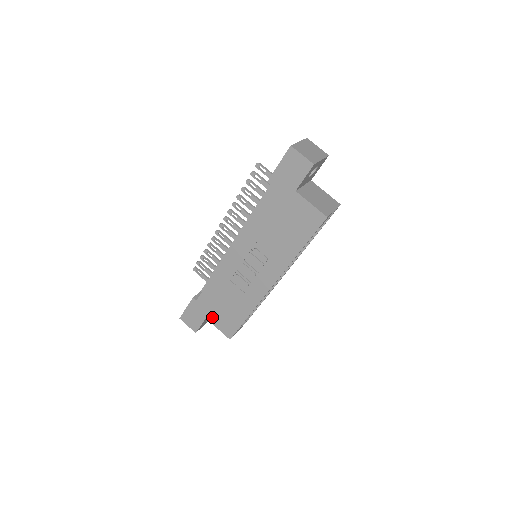
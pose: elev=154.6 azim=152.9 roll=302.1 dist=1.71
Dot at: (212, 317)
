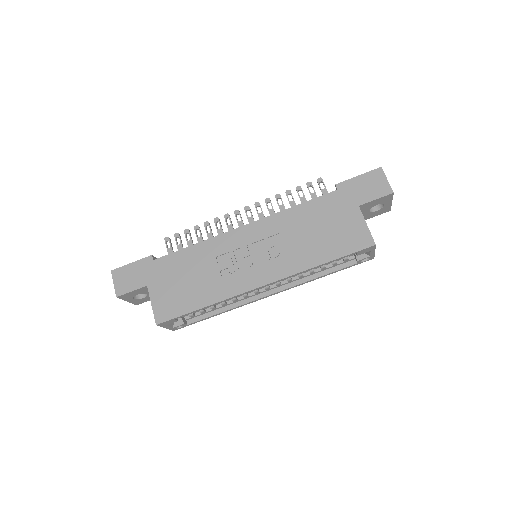
Dot at: (156, 288)
